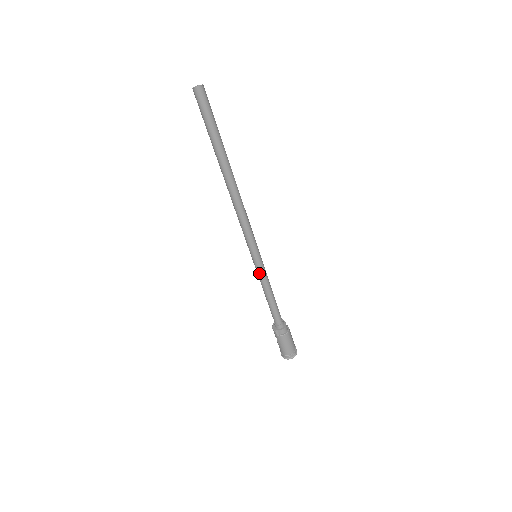
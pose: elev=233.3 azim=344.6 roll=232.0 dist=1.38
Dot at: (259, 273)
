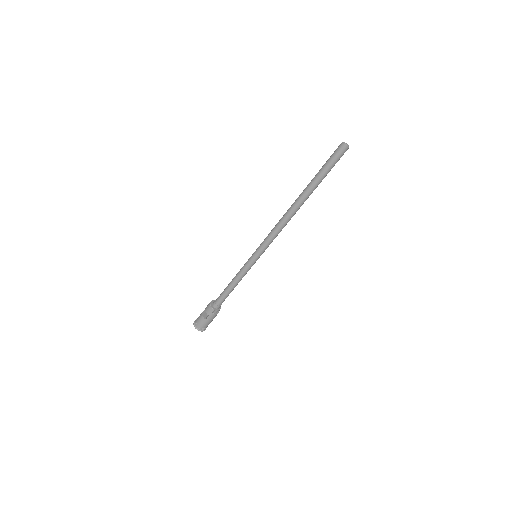
Dot at: (248, 268)
